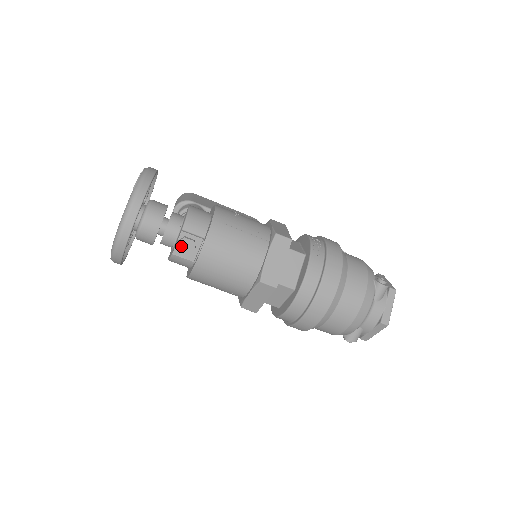
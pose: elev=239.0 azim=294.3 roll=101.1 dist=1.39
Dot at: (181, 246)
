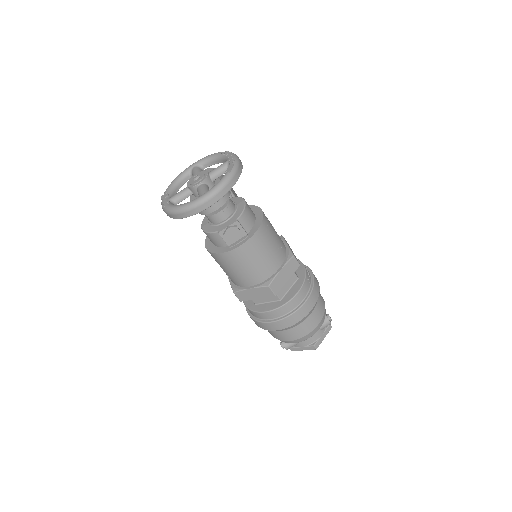
Dot at: (230, 231)
